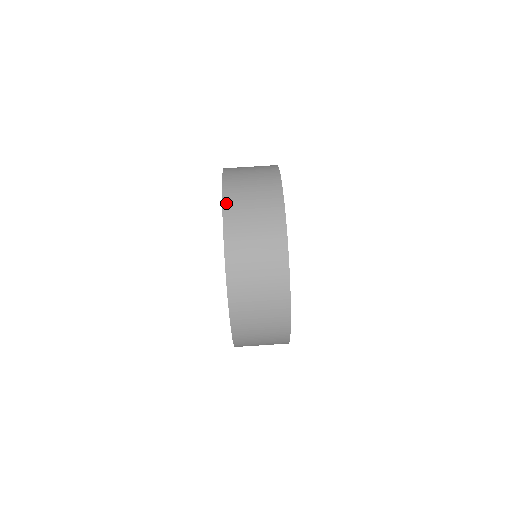
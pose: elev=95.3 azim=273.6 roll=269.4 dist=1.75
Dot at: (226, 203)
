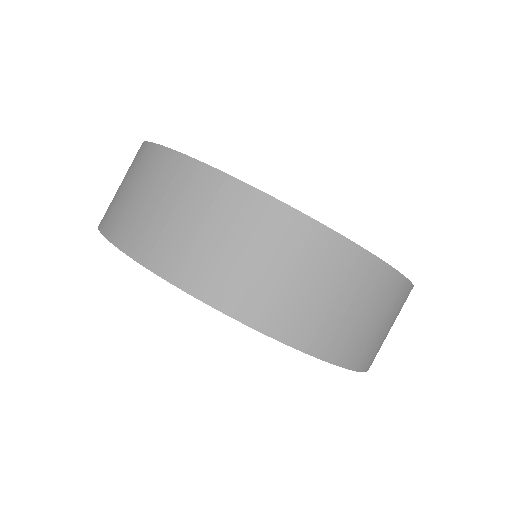
Dot at: occluded
